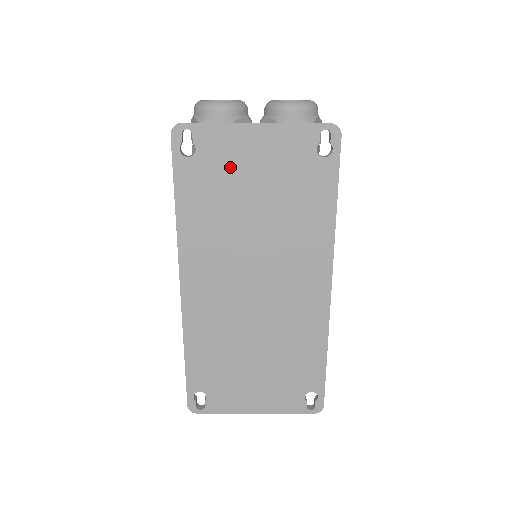
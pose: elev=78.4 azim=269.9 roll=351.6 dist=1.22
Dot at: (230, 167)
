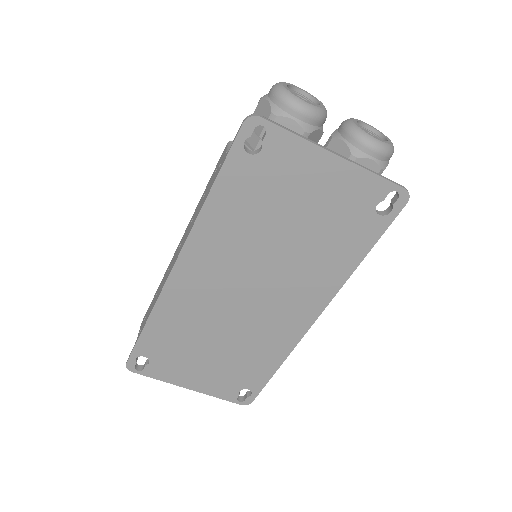
Dot at: (286, 183)
